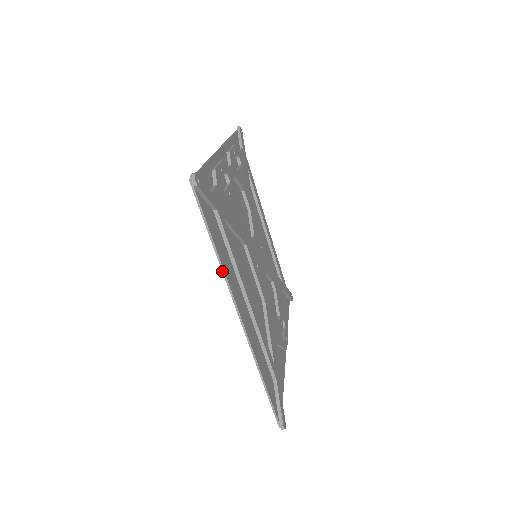
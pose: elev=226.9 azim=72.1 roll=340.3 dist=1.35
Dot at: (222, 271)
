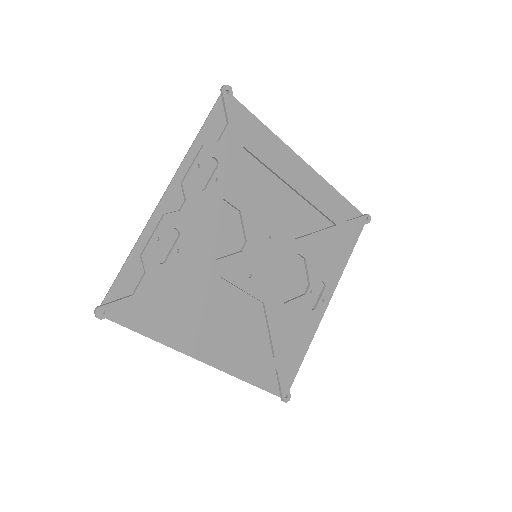
Dot at: (167, 346)
